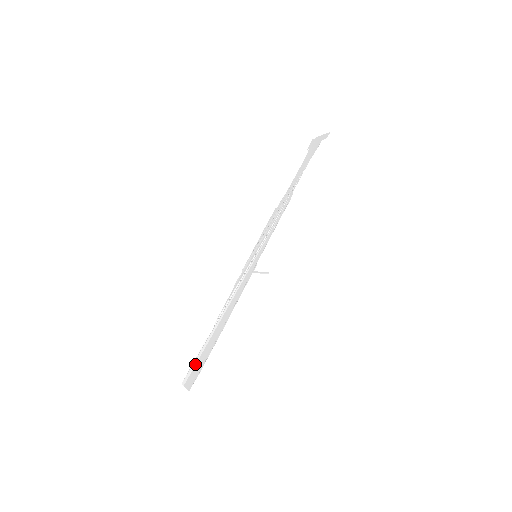
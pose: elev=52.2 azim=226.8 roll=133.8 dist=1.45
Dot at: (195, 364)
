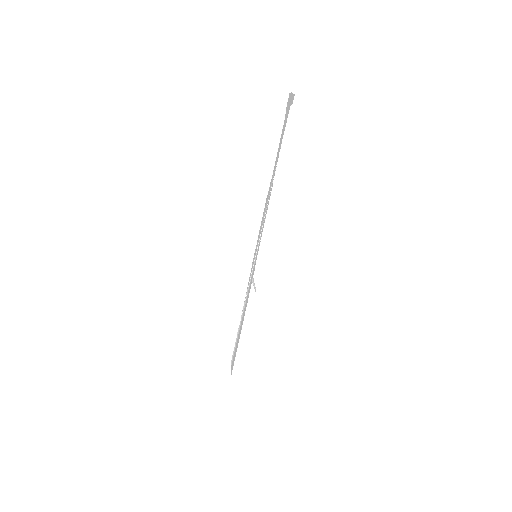
Dot at: (234, 350)
